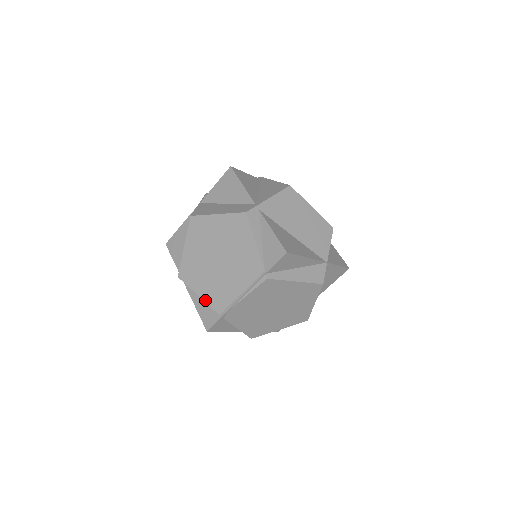
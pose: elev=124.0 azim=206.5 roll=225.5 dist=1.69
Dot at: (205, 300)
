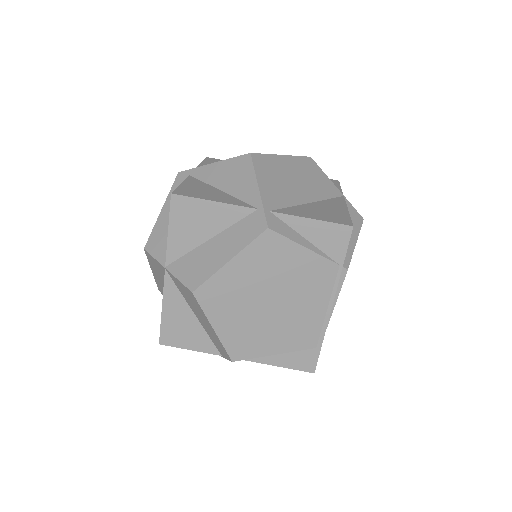
Dot at: (288, 351)
